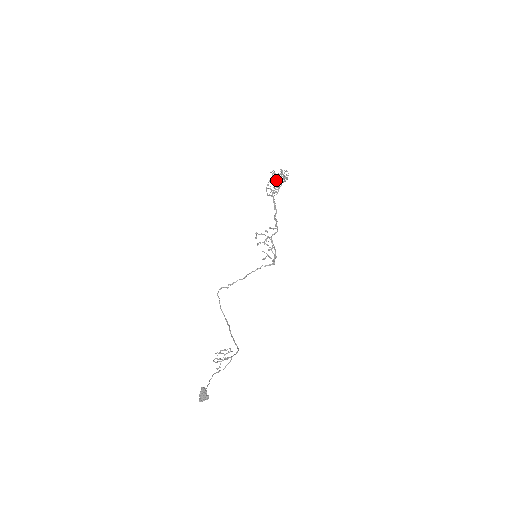
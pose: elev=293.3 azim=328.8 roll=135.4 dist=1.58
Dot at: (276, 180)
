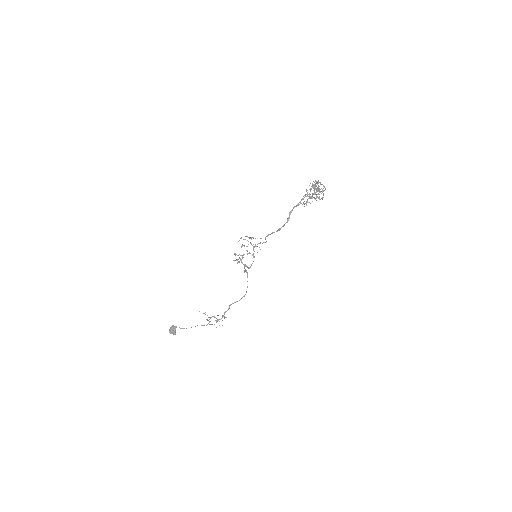
Dot at: occluded
